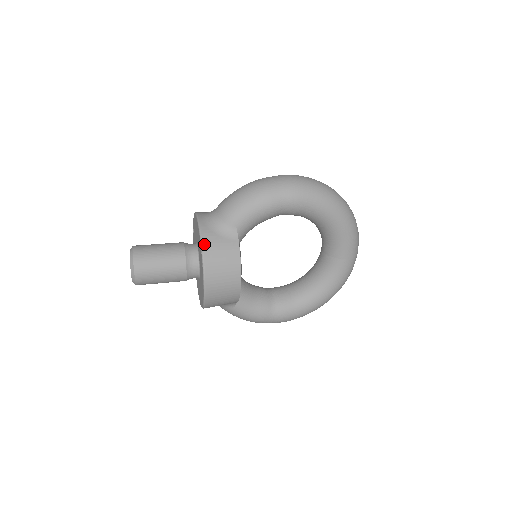
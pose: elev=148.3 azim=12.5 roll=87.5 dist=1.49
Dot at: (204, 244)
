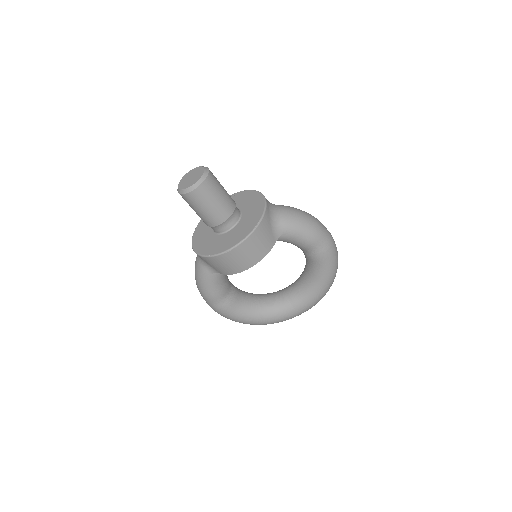
Dot at: (262, 223)
